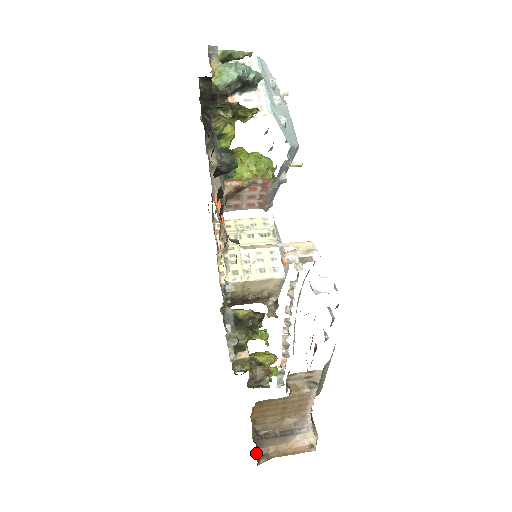
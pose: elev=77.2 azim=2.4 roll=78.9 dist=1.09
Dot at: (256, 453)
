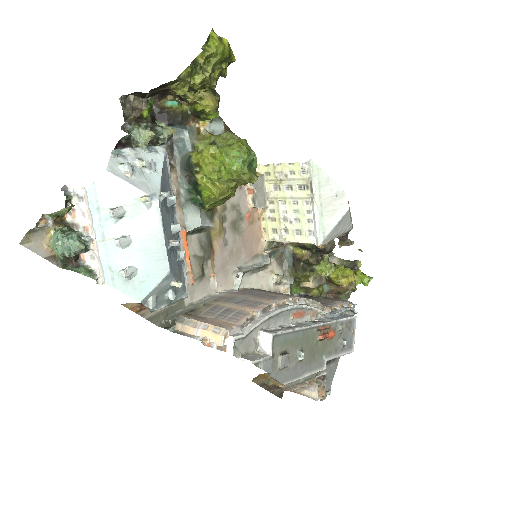
Dot at: (273, 391)
